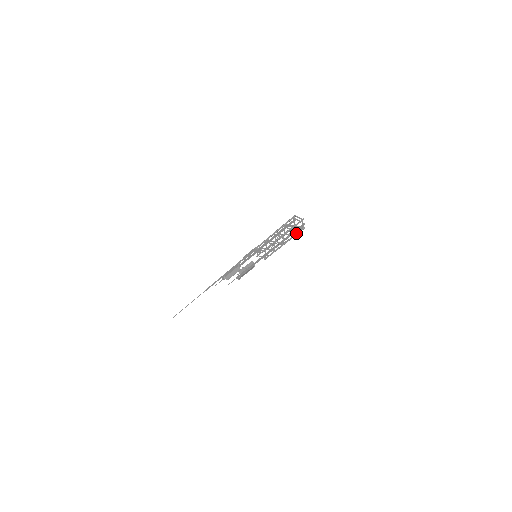
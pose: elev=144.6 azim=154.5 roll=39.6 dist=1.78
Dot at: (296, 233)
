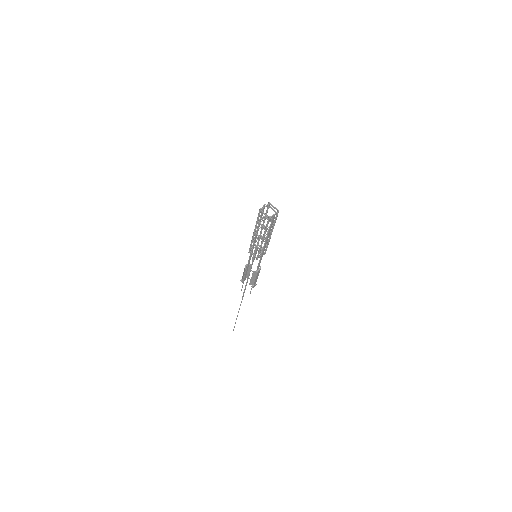
Dot at: (266, 224)
